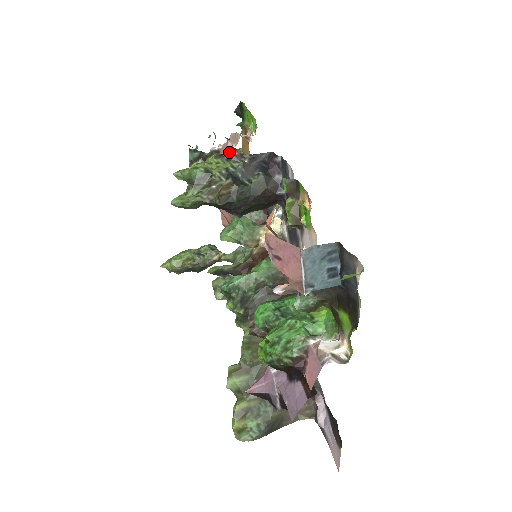
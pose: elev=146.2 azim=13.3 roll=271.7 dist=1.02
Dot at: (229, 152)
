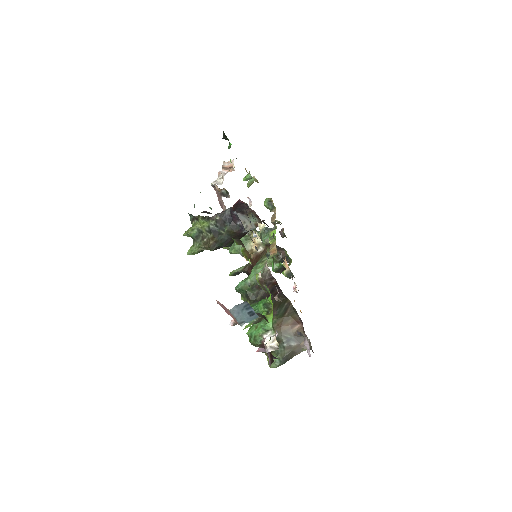
Dot at: (219, 191)
